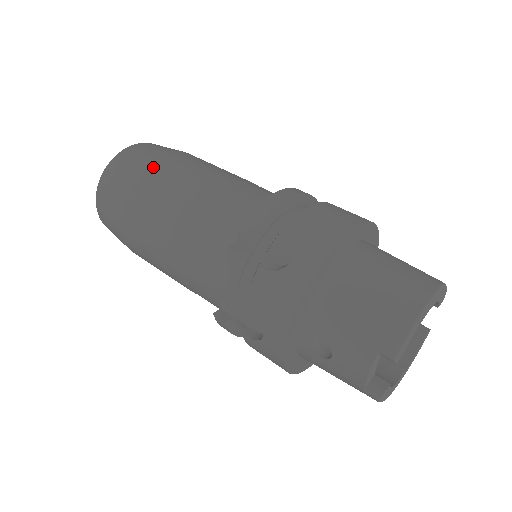
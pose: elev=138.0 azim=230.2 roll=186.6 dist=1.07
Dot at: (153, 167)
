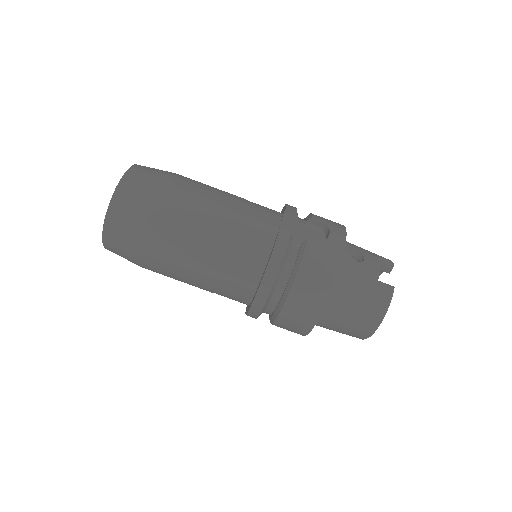
Dot at: (148, 267)
